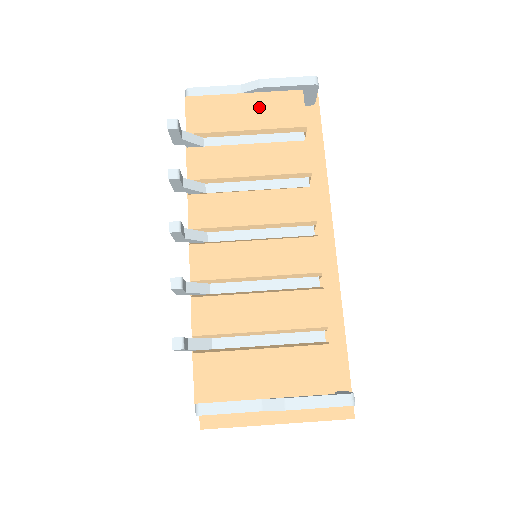
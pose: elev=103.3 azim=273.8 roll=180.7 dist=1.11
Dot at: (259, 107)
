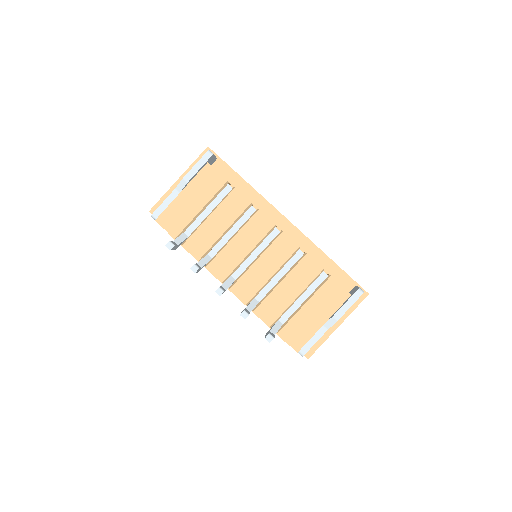
Dot at: (195, 192)
